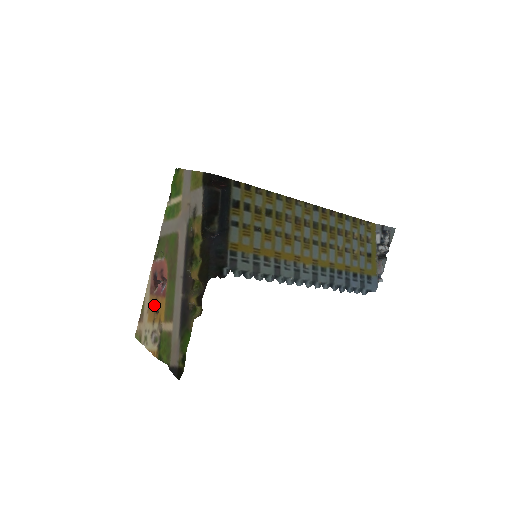
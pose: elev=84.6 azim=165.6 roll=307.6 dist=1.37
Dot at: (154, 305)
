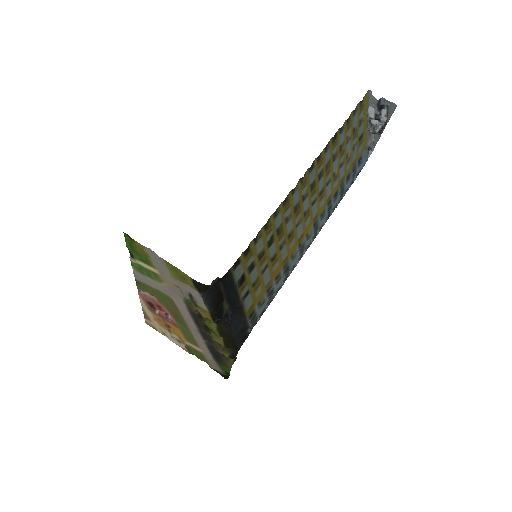
Dot at: (163, 323)
